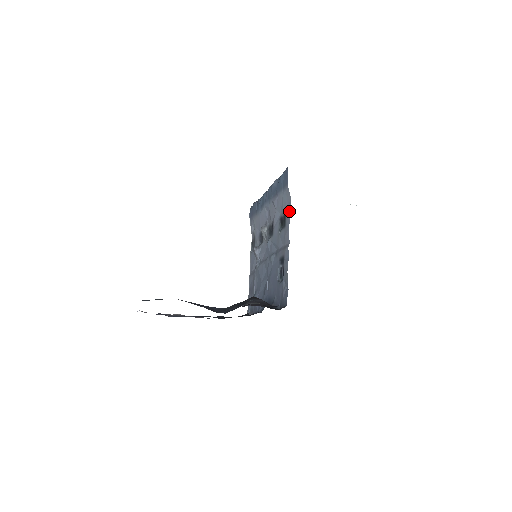
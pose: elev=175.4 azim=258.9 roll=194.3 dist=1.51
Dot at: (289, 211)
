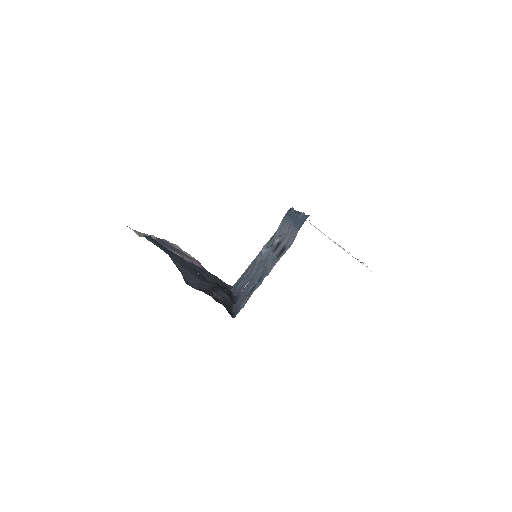
Dot at: (286, 250)
